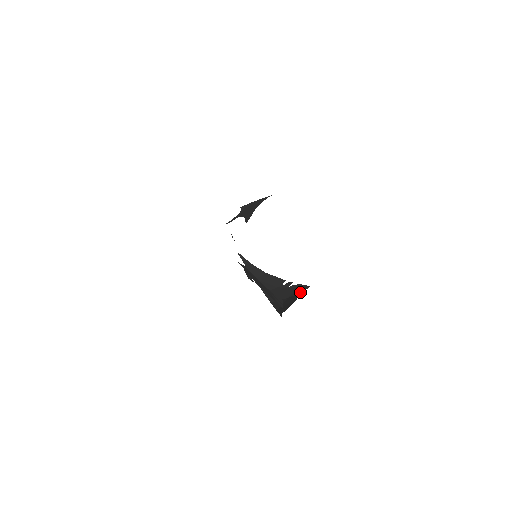
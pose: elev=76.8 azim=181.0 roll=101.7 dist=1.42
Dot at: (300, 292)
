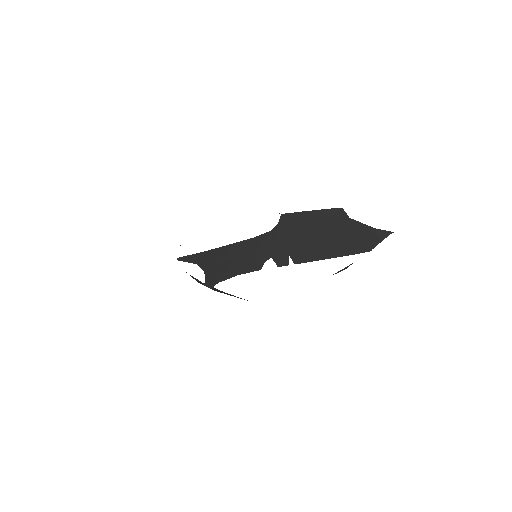
Dot at: occluded
